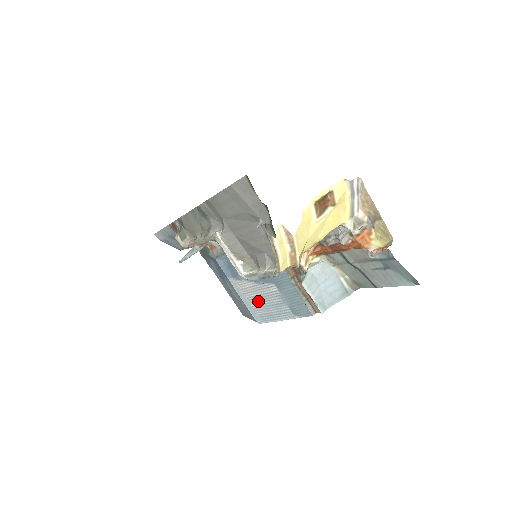
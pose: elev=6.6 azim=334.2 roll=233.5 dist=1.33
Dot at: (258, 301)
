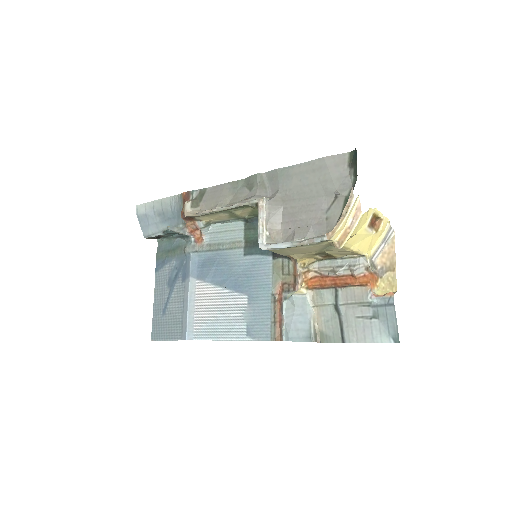
Dot at: (209, 312)
